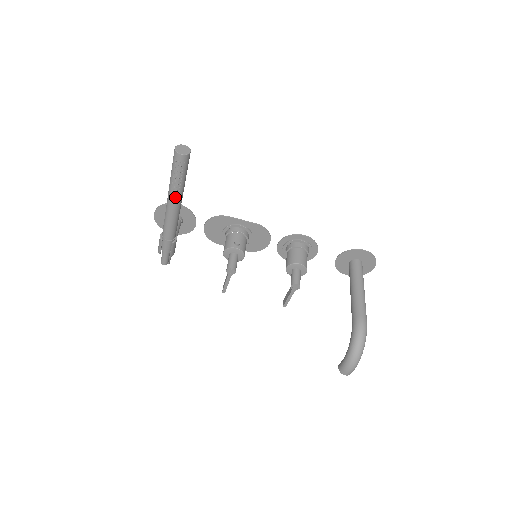
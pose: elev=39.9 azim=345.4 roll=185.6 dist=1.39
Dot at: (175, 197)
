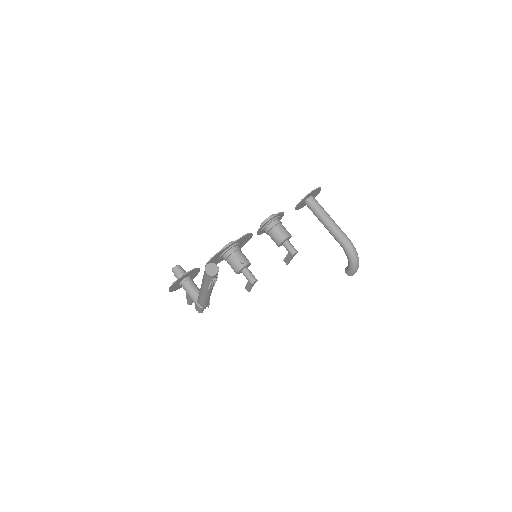
Dot at: (212, 289)
